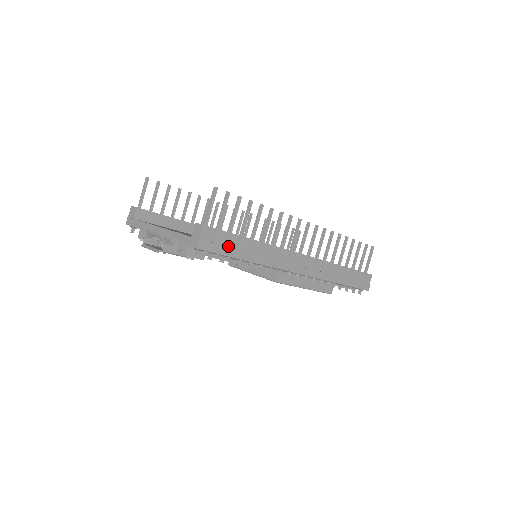
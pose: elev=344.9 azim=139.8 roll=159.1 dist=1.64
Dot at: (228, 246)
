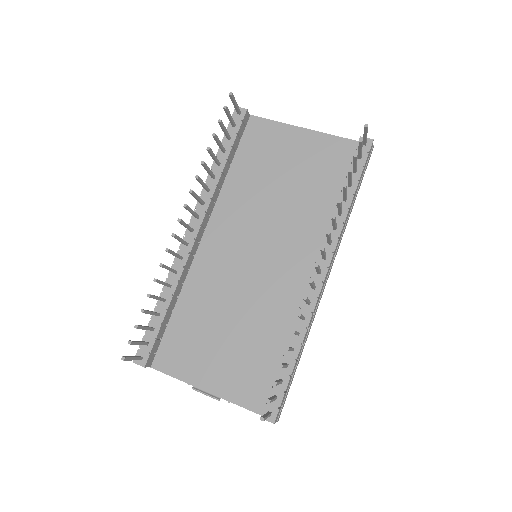
Dot at: (289, 386)
